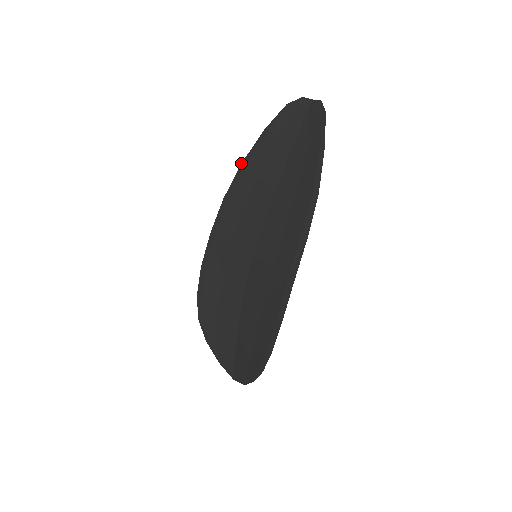
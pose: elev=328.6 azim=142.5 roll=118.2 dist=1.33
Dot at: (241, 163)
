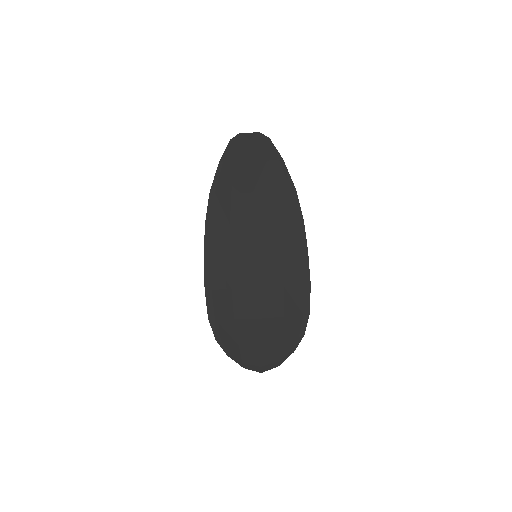
Dot at: occluded
